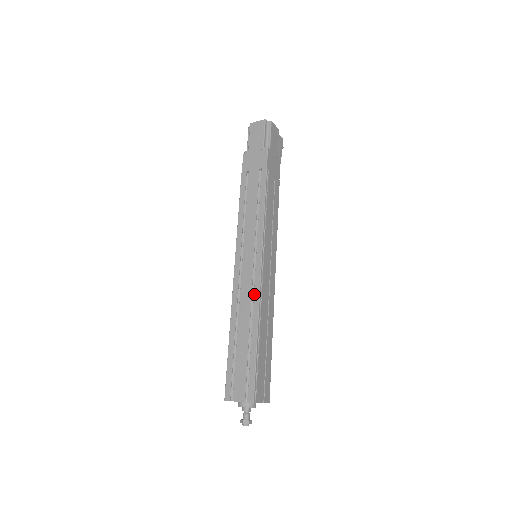
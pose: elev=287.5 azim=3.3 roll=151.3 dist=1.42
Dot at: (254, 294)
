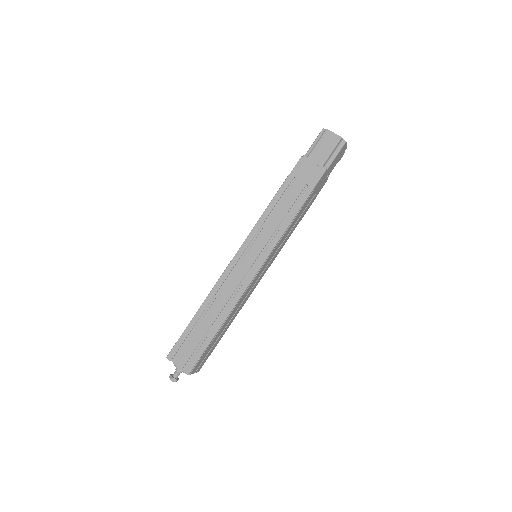
Dot at: (236, 294)
